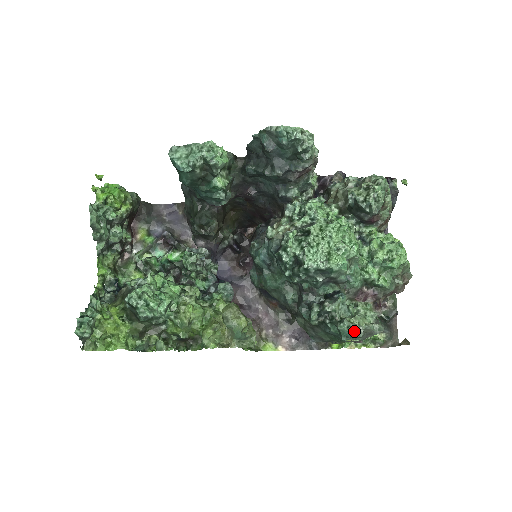
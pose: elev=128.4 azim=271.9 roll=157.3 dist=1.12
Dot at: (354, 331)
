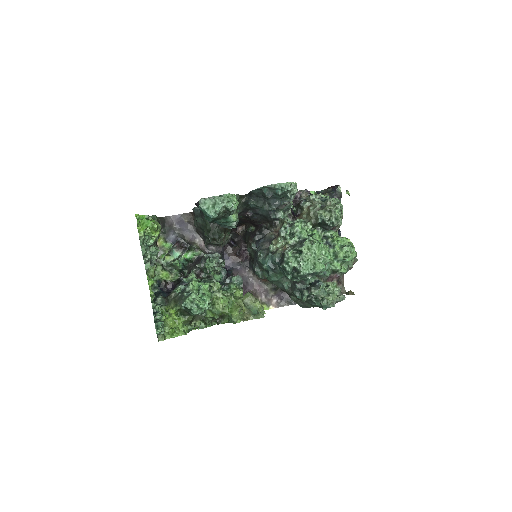
Dot at: (330, 304)
